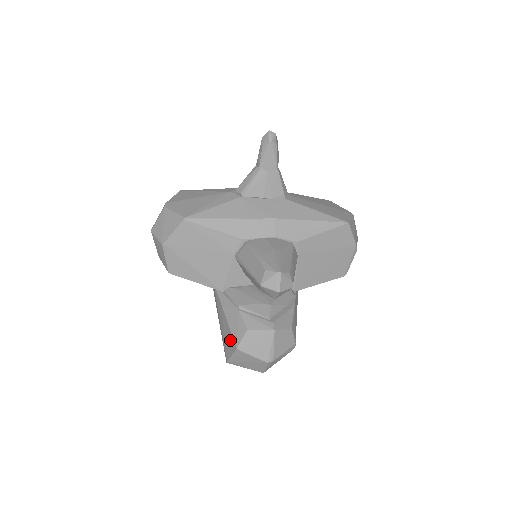
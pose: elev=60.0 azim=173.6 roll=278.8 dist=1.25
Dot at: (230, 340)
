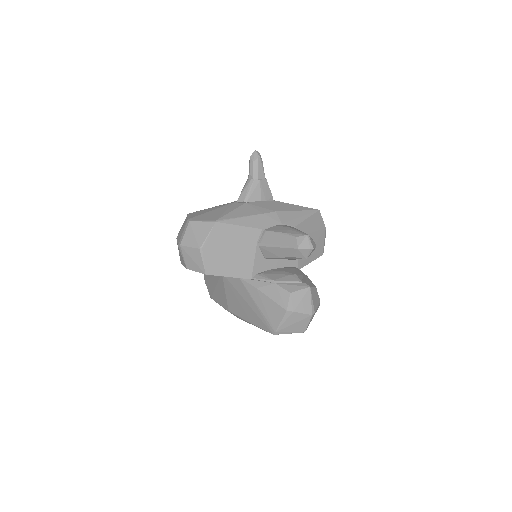
Dot at: (276, 310)
